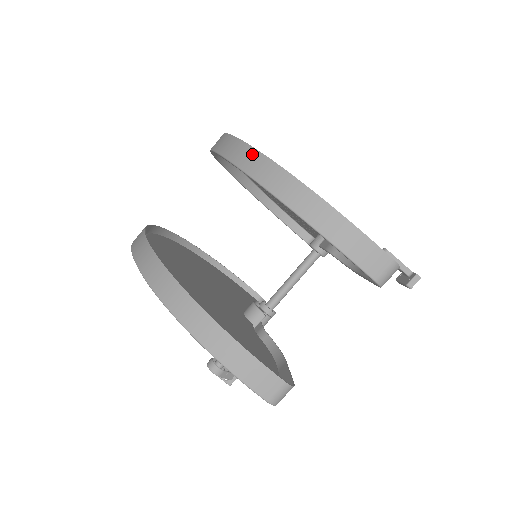
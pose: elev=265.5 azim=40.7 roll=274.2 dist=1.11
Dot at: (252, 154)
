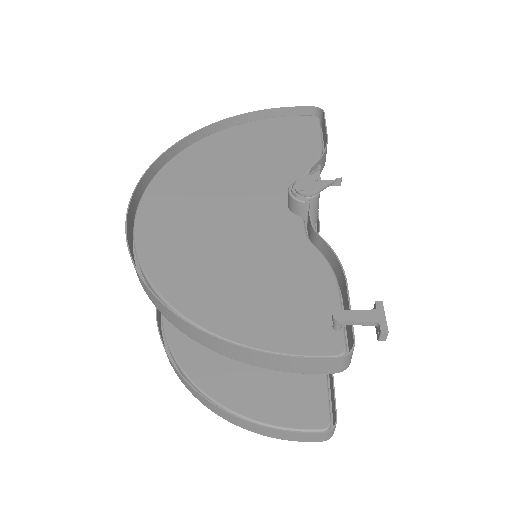
Dot at: (151, 296)
